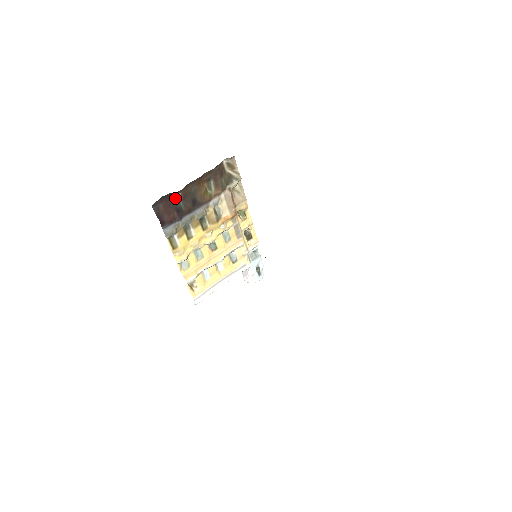
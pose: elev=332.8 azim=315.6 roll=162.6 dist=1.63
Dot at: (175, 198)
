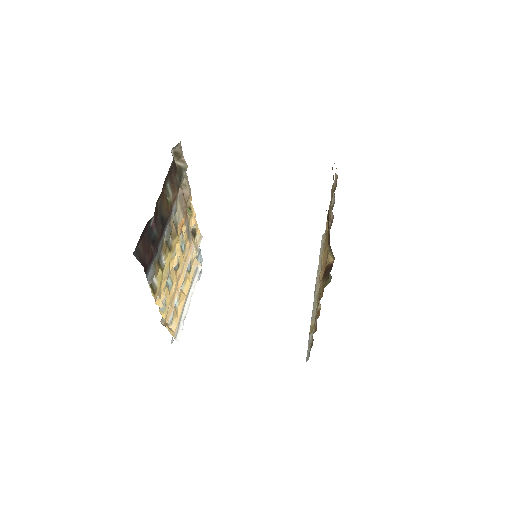
Dot at: (148, 227)
